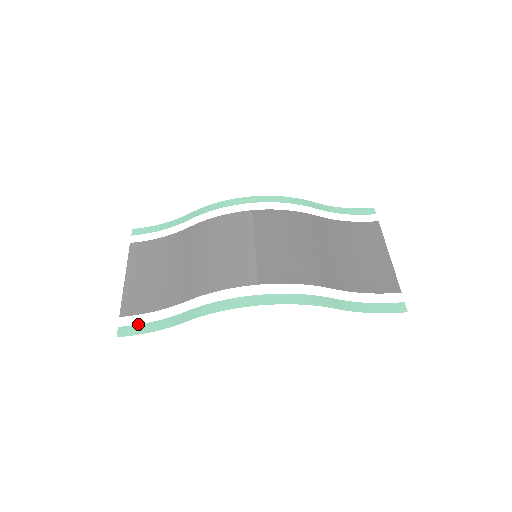
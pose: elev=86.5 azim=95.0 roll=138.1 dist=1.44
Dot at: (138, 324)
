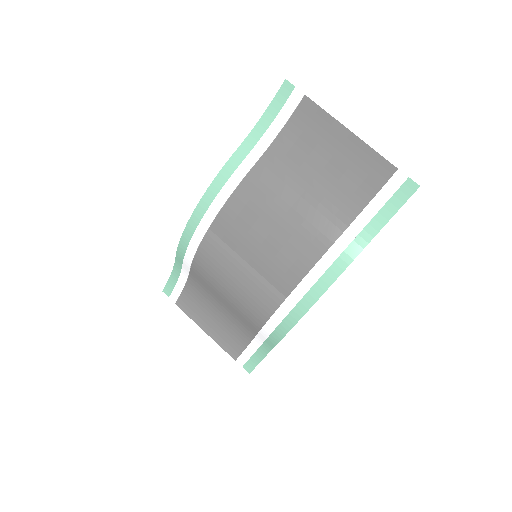
Dot at: (250, 358)
